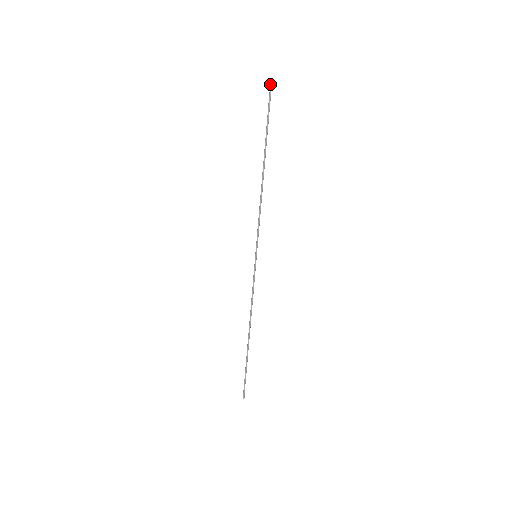
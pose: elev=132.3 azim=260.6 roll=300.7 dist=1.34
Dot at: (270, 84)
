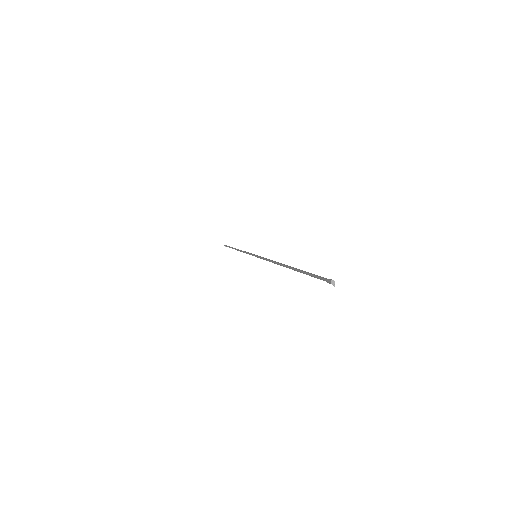
Dot at: occluded
